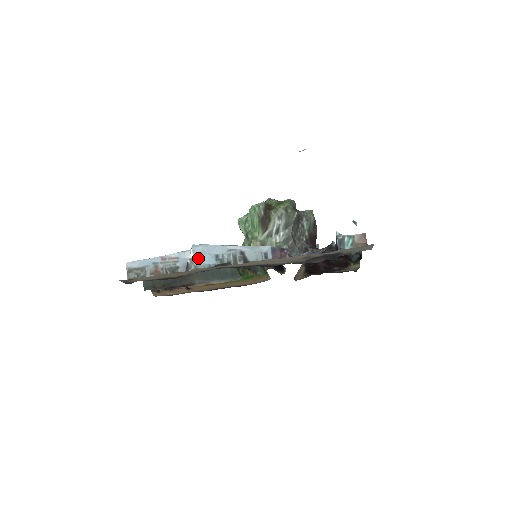
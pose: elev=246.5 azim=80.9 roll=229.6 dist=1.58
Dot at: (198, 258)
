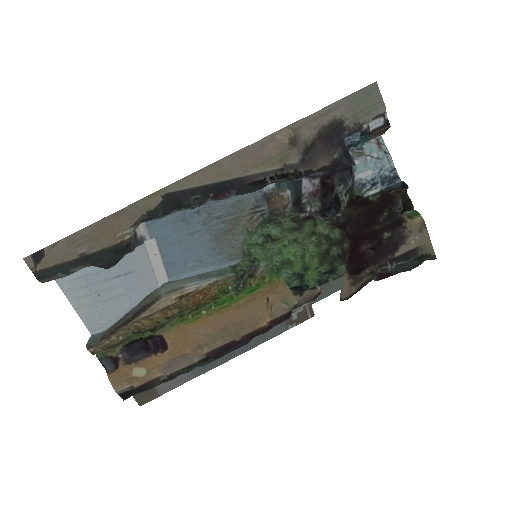
Dot at: occluded
